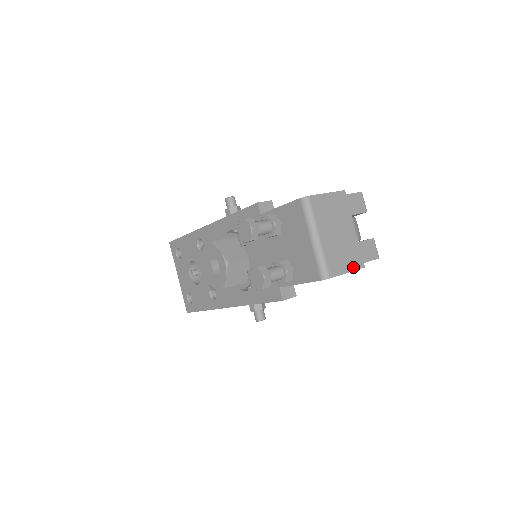
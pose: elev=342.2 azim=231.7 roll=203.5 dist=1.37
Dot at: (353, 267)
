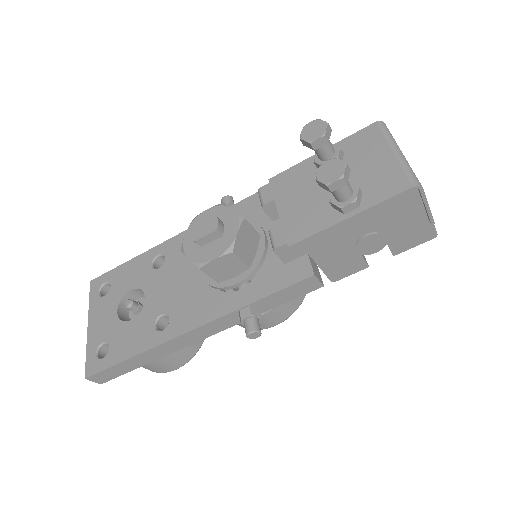
Dot at: (429, 209)
